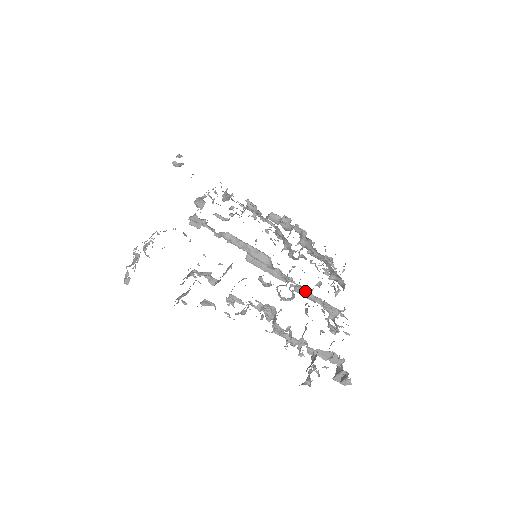
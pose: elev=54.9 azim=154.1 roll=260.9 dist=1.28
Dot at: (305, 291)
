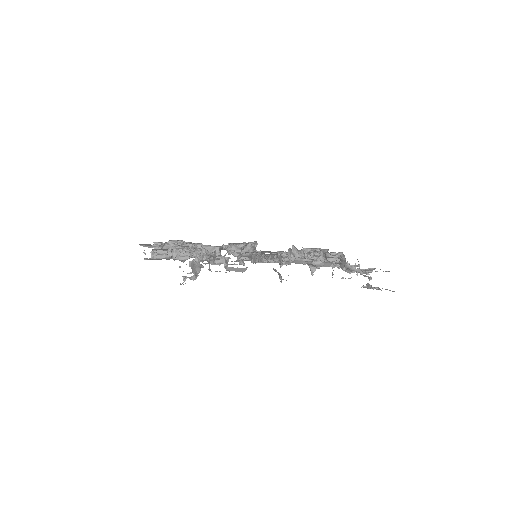
Dot at: occluded
